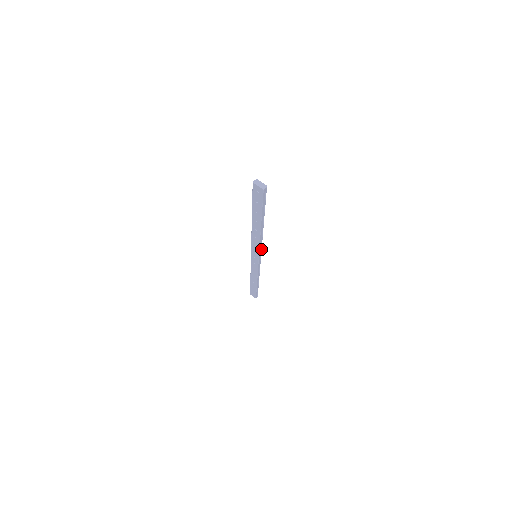
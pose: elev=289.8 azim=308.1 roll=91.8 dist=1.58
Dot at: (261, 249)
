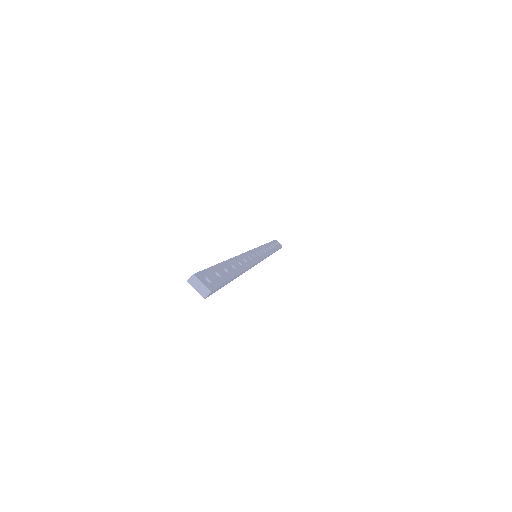
Dot at: (257, 262)
